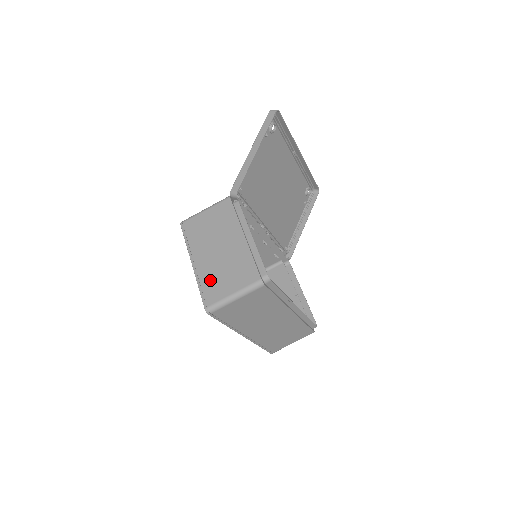
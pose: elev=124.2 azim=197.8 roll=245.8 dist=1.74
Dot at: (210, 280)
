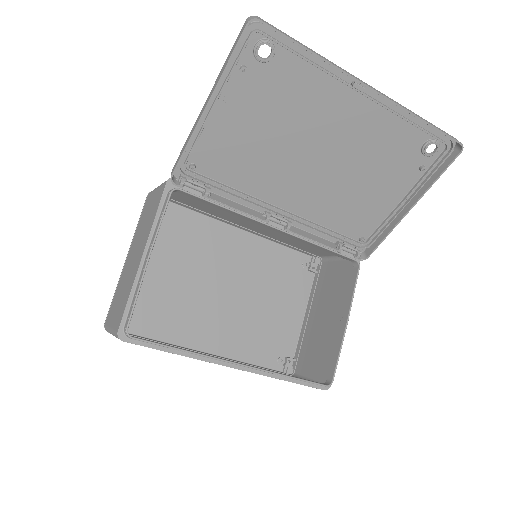
Dot at: (117, 293)
